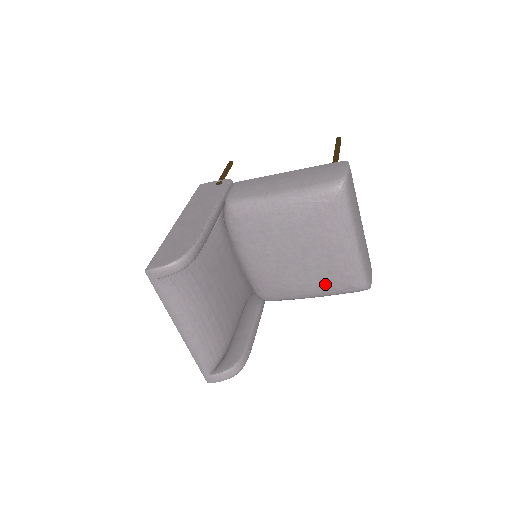
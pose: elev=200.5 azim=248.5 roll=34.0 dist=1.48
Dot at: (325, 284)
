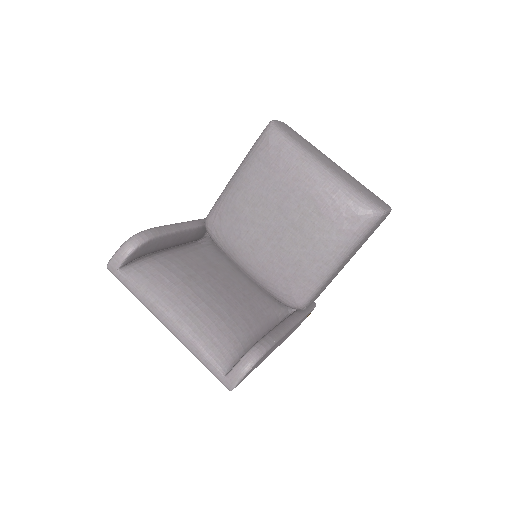
Dot at: (328, 233)
